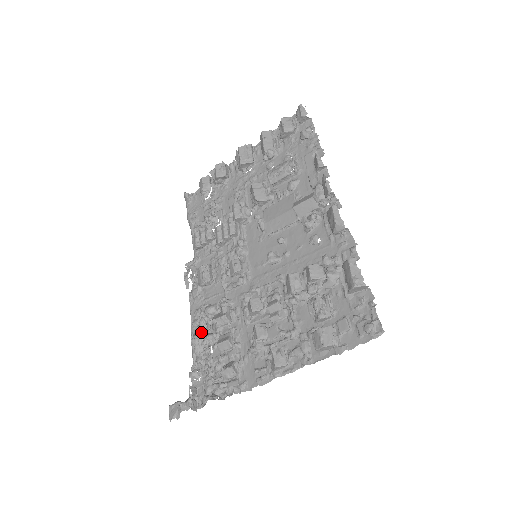
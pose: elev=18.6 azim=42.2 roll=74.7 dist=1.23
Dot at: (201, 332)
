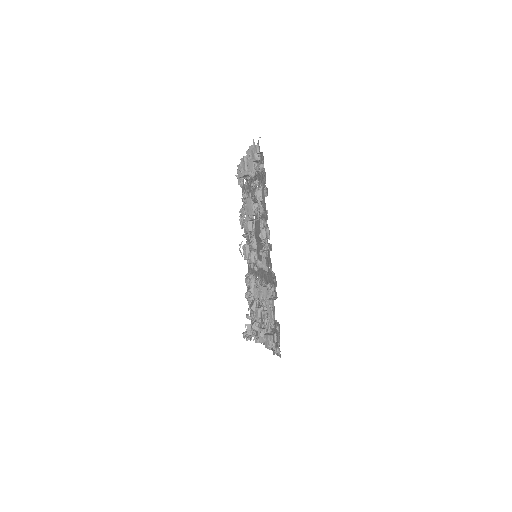
Dot at: occluded
